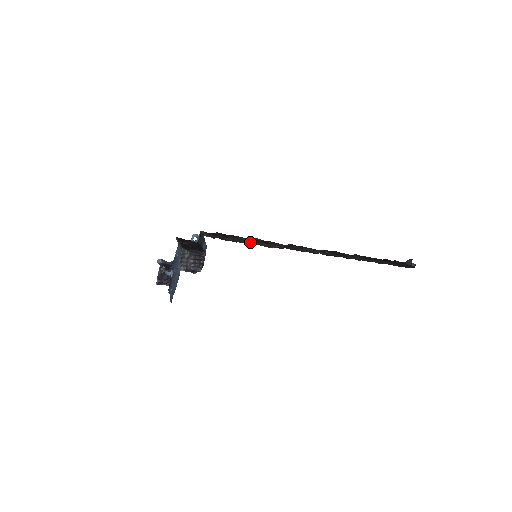
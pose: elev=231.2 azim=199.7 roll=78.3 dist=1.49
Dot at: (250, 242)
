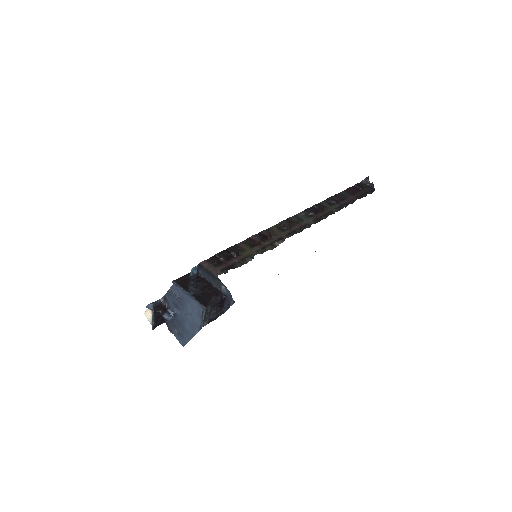
Dot at: (256, 251)
